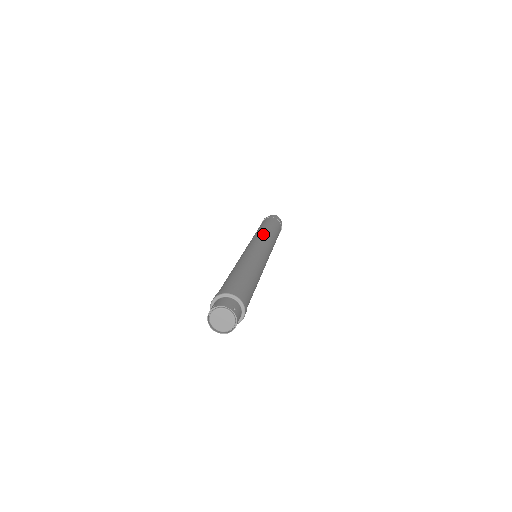
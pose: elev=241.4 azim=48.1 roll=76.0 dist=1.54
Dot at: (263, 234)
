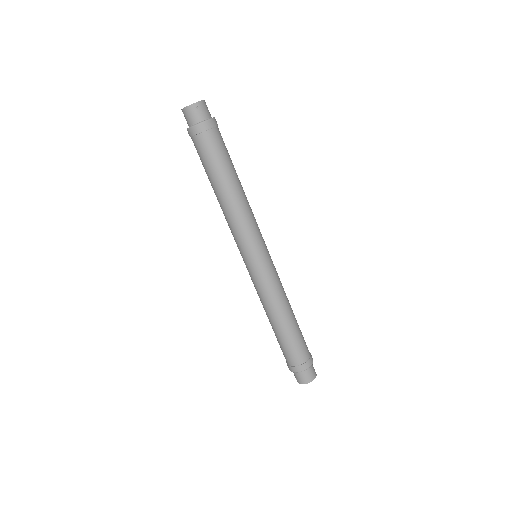
Dot at: occluded
